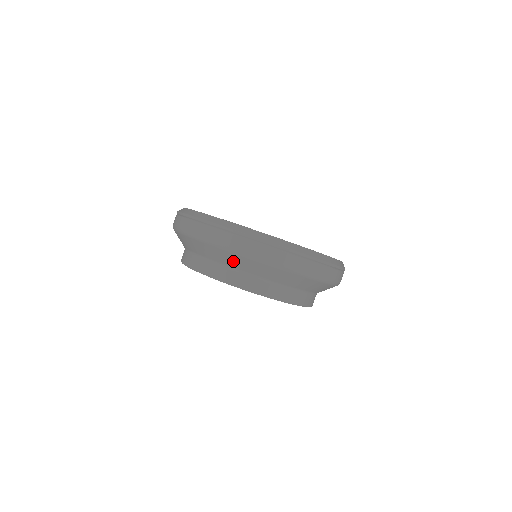
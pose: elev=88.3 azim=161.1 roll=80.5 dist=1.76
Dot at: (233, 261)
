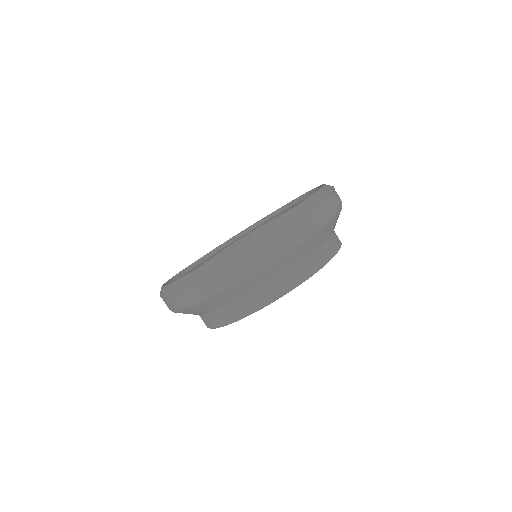
Dot at: (223, 300)
